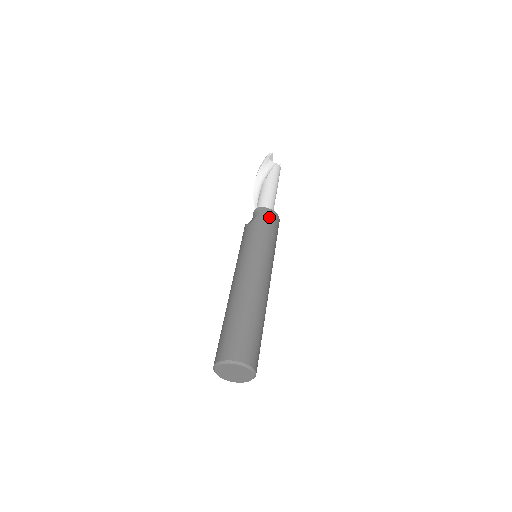
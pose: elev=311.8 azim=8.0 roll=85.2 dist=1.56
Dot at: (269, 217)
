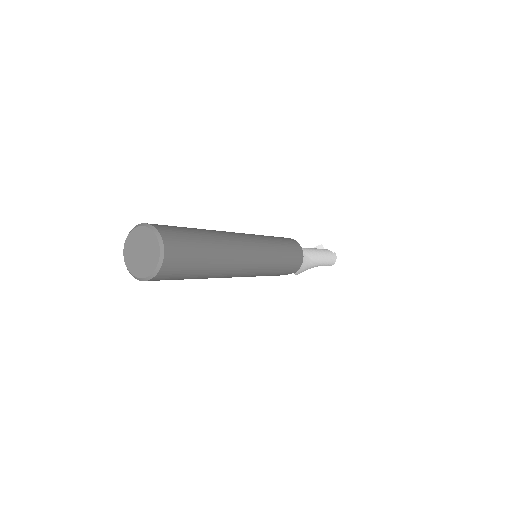
Dot at: occluded
